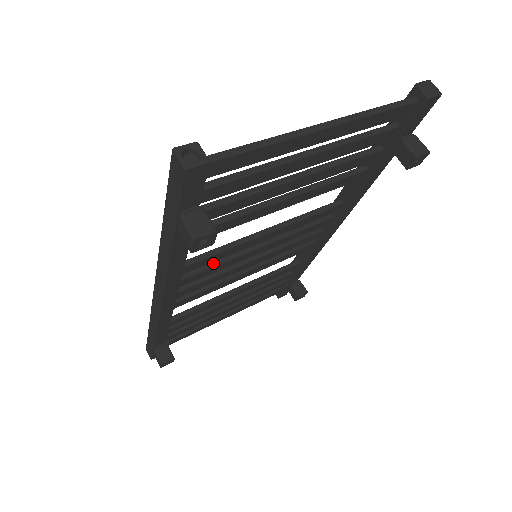
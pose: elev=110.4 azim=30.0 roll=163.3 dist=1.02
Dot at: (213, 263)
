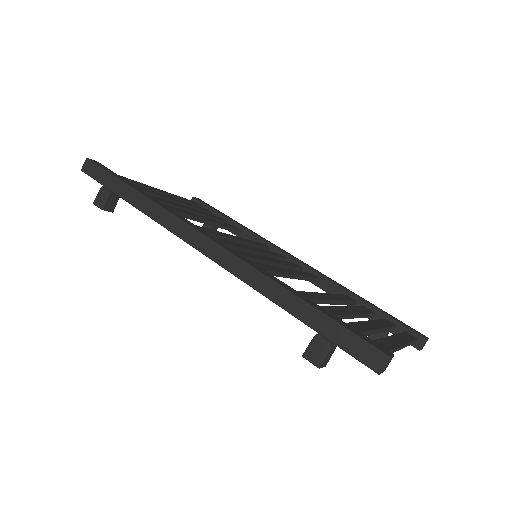
Dot at: (248, 259)
